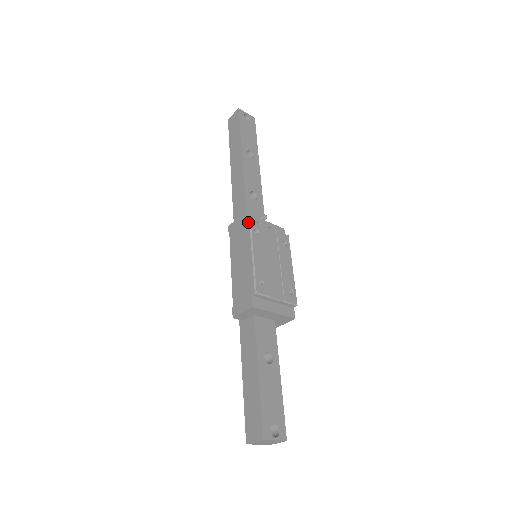
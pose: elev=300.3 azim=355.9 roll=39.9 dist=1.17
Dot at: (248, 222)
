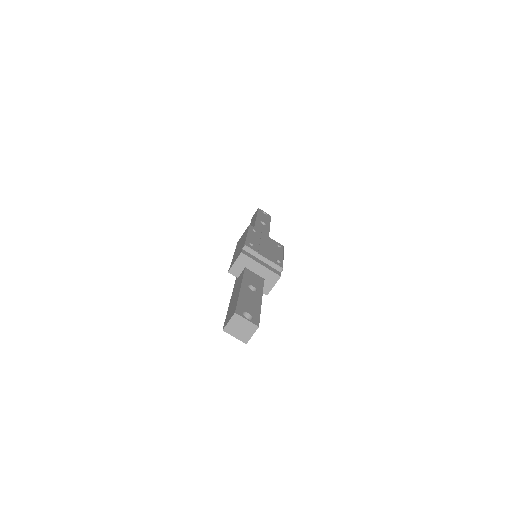
Dot at: (248, 227)
